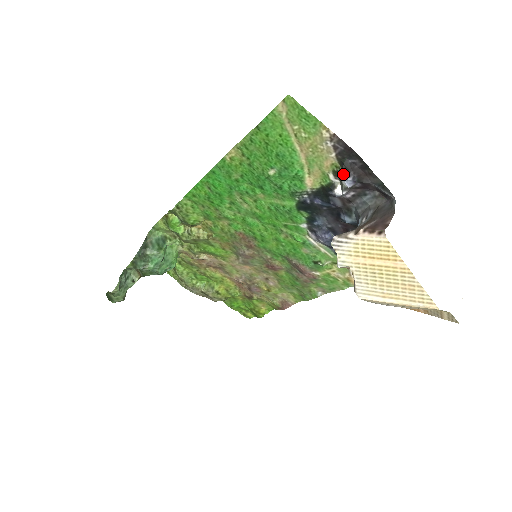
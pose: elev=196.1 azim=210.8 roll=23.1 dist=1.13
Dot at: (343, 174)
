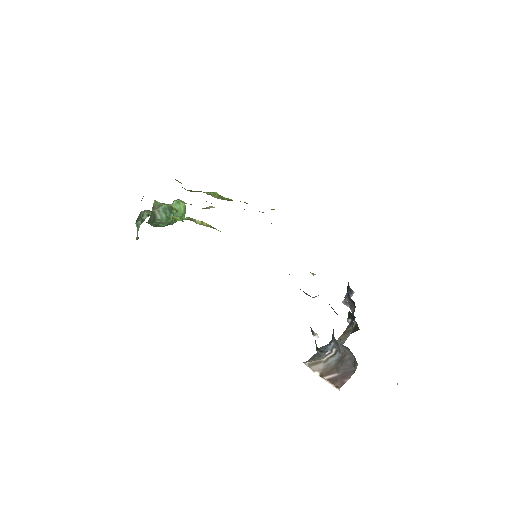
Dot at: (317, 351)
